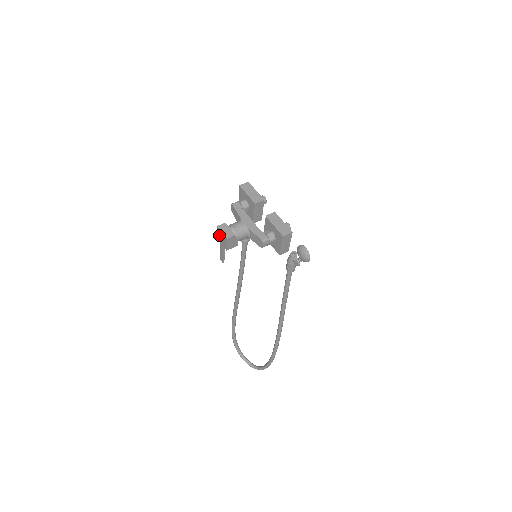
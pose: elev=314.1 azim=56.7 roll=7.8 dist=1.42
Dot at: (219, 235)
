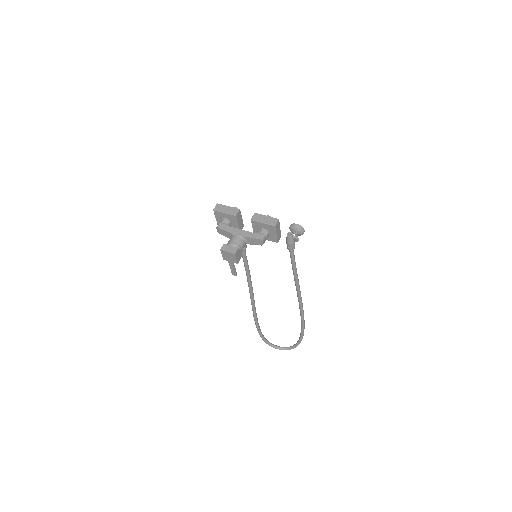
Dot at: (225, 256)
